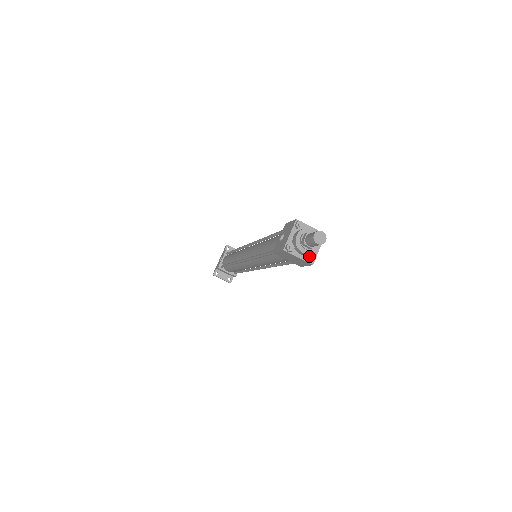
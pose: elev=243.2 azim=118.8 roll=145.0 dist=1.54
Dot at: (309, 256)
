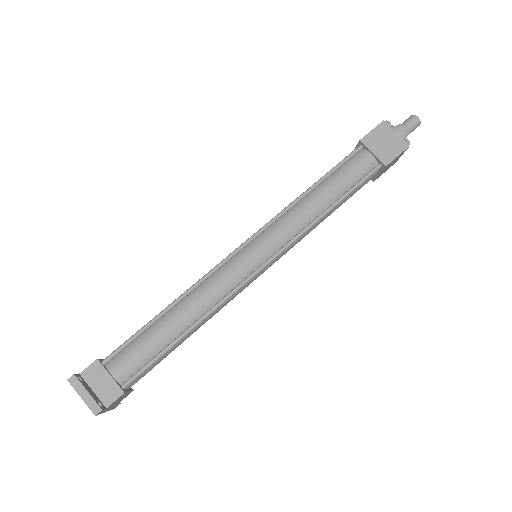
Dot at: (403, 140)
